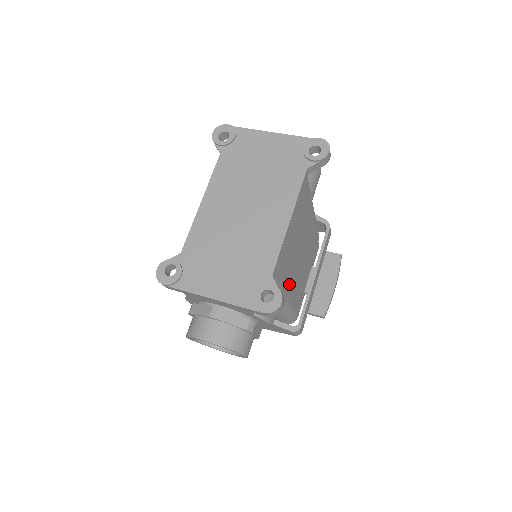
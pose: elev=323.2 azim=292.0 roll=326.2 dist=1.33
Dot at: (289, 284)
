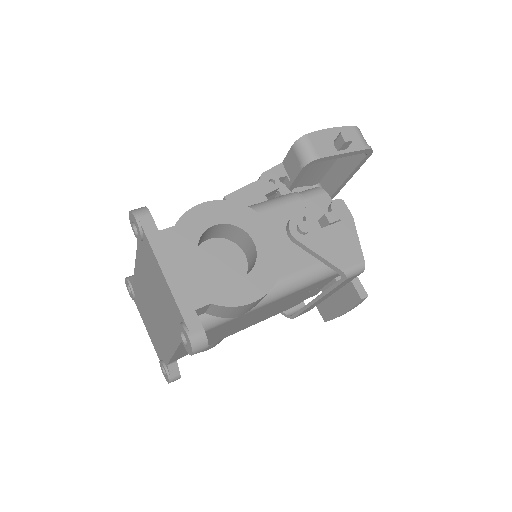
Dot at: (236, 331)
